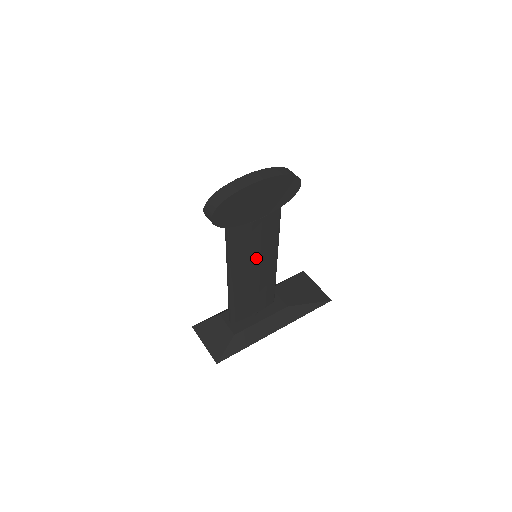
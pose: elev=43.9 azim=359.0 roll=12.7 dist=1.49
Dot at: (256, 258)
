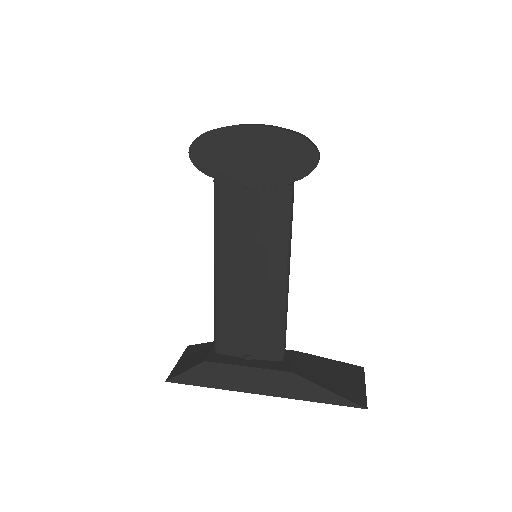
Dot at: (251, 254)
